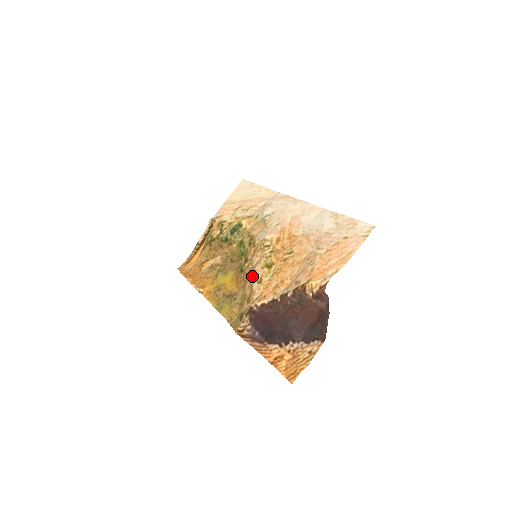
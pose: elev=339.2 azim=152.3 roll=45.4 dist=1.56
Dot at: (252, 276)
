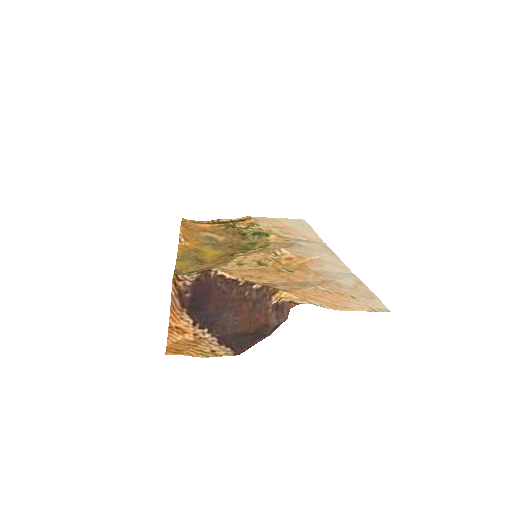
Dot at: (238, 257)
